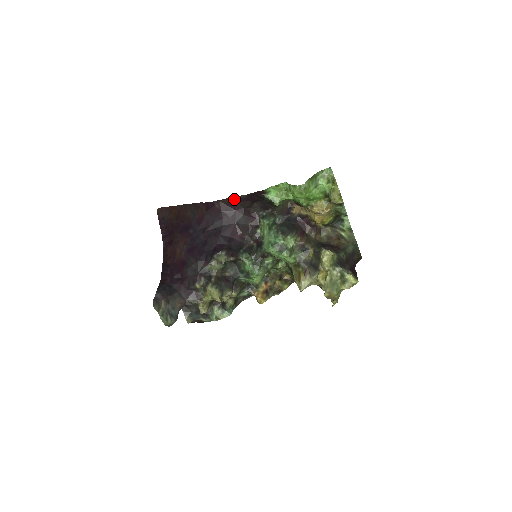
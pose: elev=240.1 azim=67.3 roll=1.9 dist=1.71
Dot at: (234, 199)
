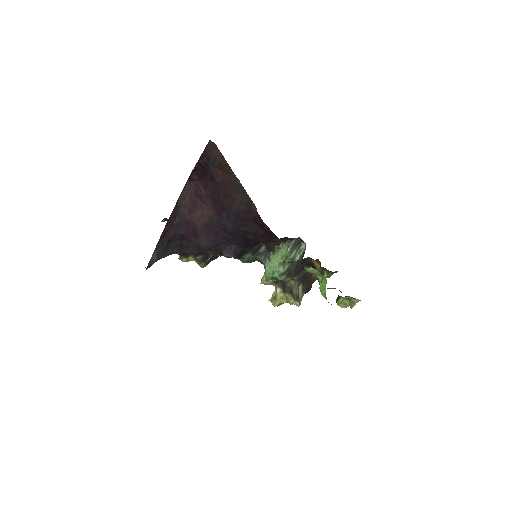
Dot at: occluded
